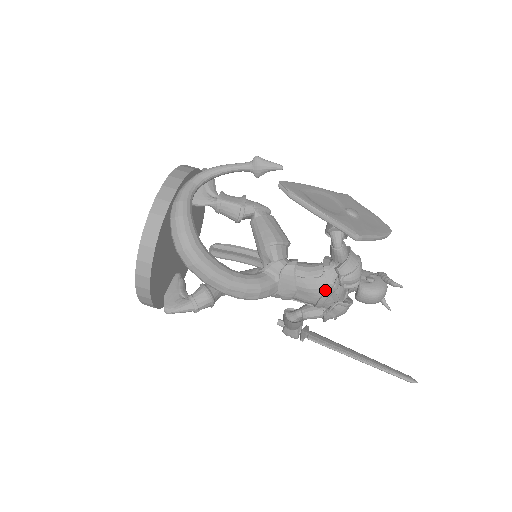
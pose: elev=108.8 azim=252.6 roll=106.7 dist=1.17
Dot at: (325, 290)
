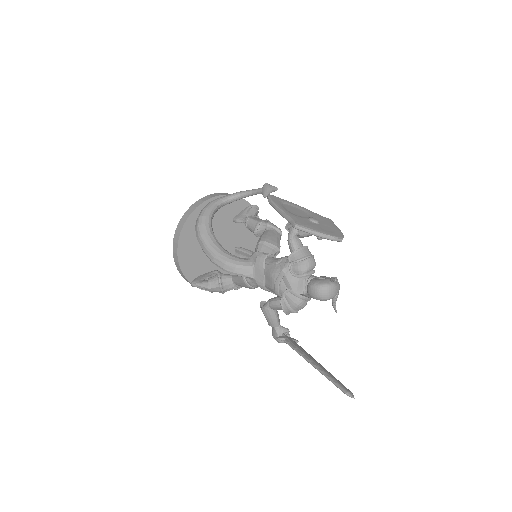
Dot at: (279, 275)
